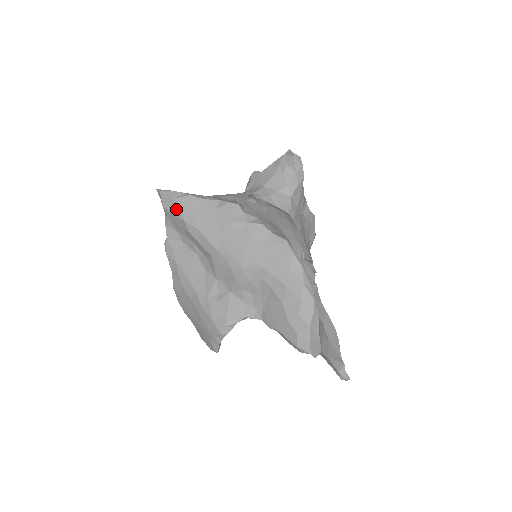
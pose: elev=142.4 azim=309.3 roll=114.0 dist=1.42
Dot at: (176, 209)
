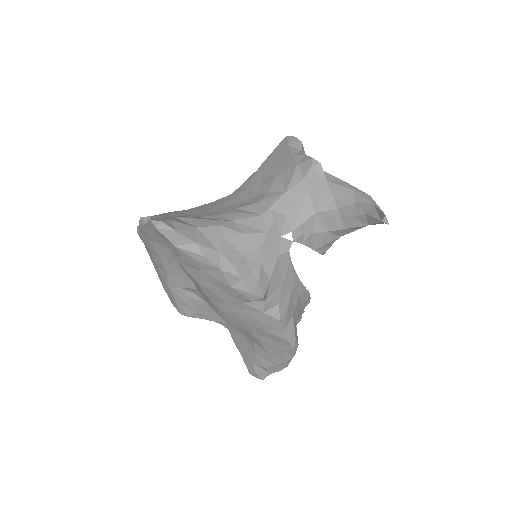
Dot at: (174, 251)
